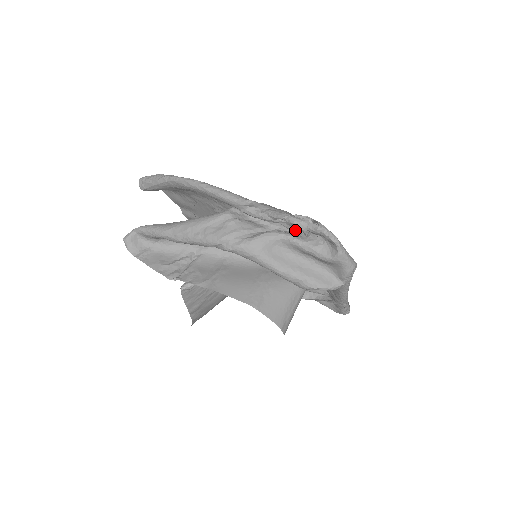
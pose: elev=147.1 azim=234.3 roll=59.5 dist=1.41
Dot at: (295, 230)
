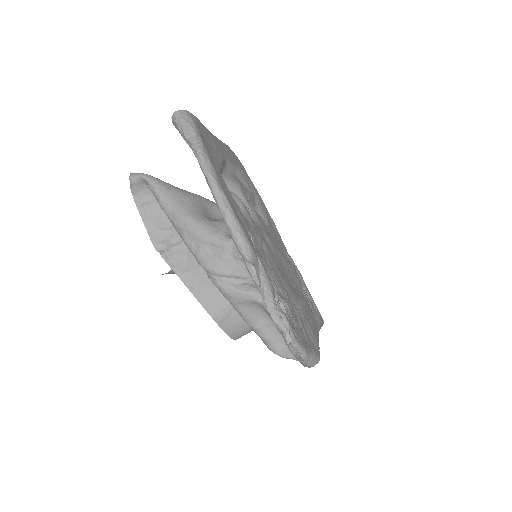
Dot at: (284, 301)
